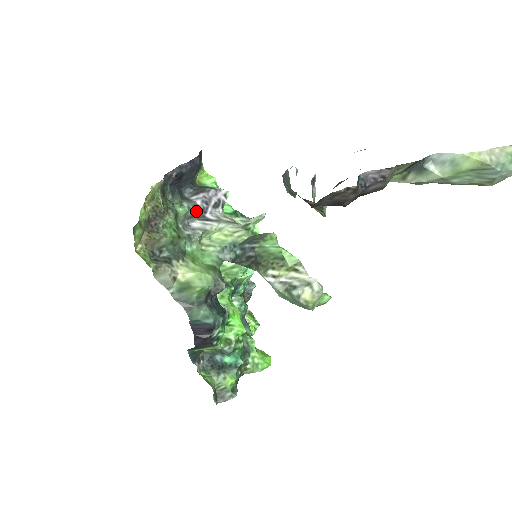
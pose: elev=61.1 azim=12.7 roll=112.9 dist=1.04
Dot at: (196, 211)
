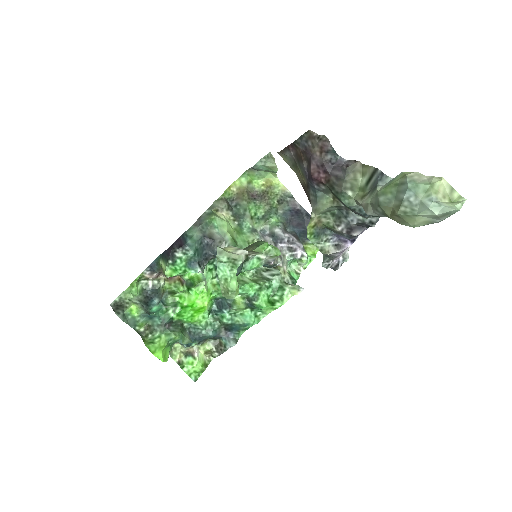
Dot at: (278, 234)
